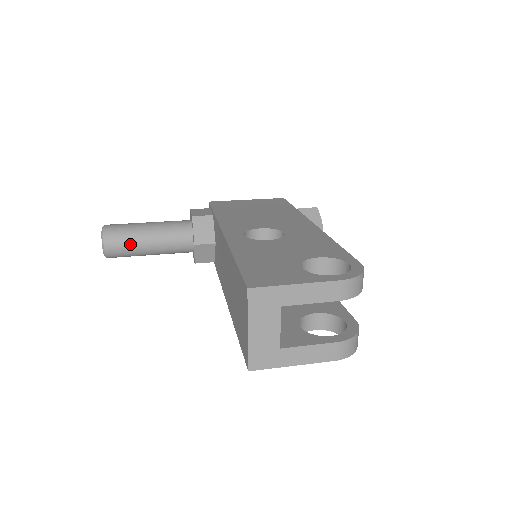
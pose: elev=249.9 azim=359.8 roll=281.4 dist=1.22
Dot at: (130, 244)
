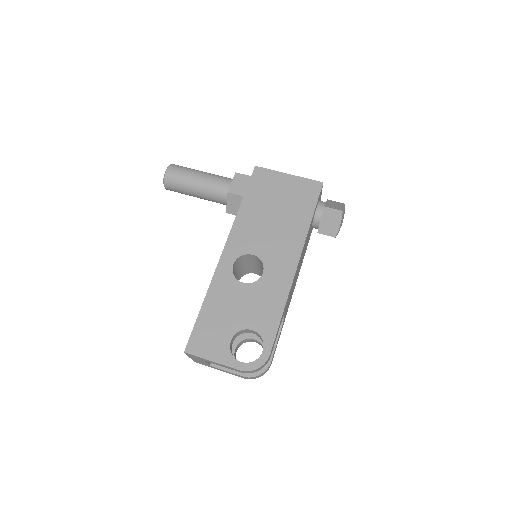
Dot at: (183, 192)
